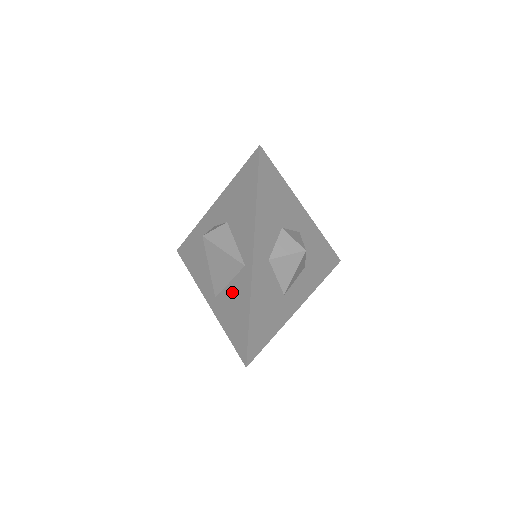
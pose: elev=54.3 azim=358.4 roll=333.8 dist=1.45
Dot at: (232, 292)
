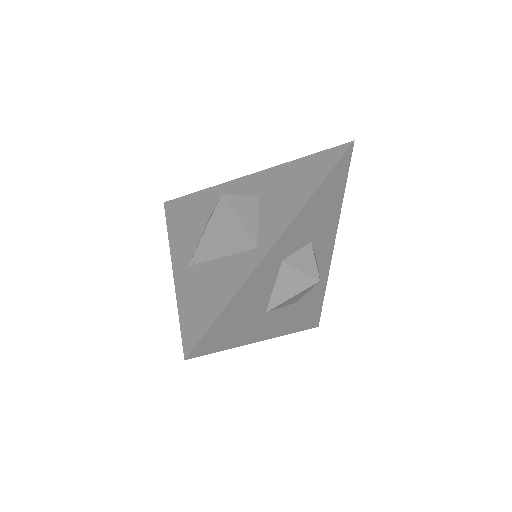
Dot at: (219, 269)
